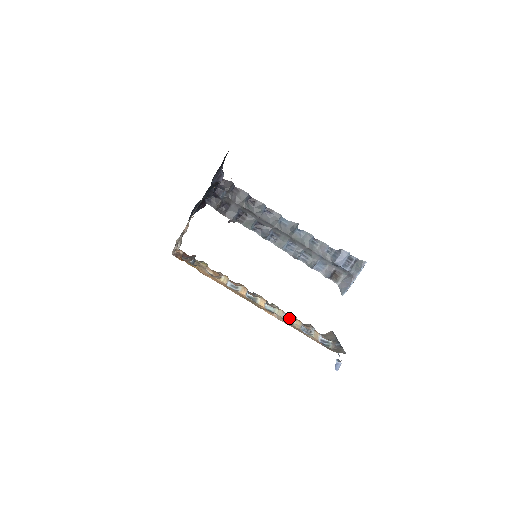
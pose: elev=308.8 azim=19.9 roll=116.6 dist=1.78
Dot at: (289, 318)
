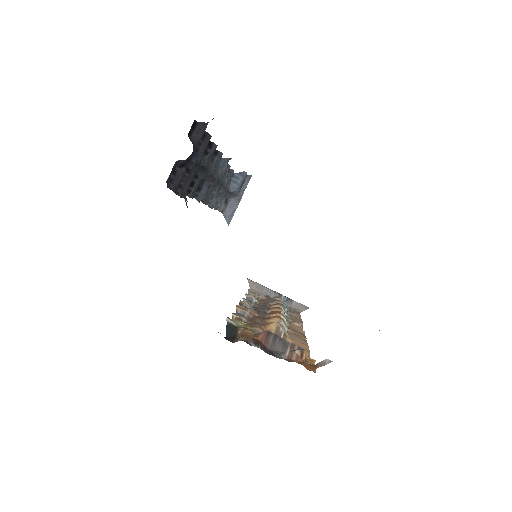
Dot at: occluded
